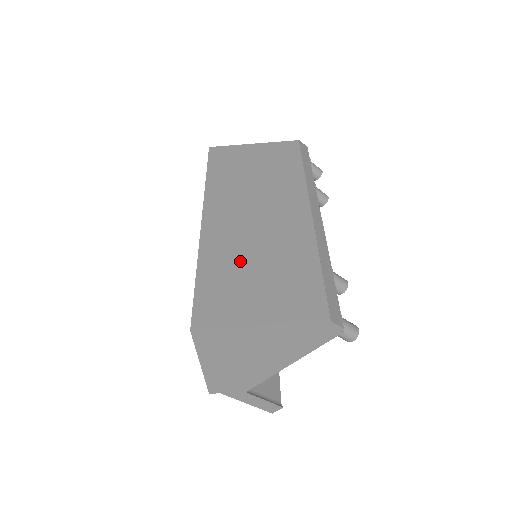
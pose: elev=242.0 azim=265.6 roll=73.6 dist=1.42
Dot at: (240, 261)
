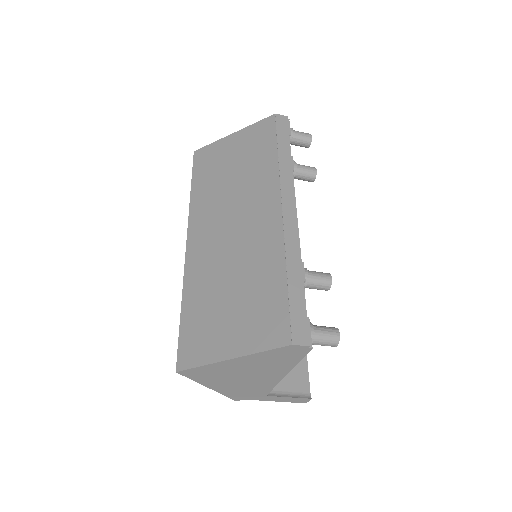
Dot at: (216, 287)
